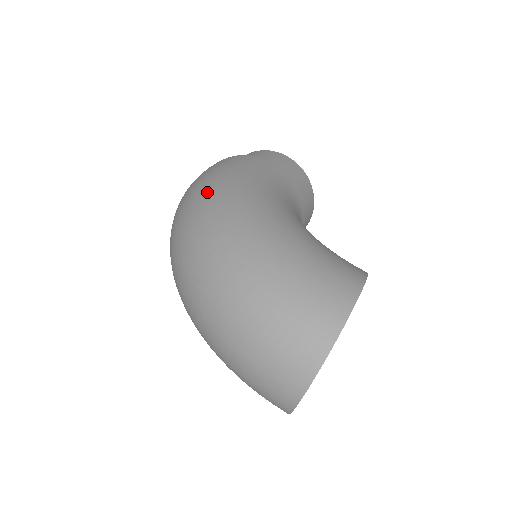
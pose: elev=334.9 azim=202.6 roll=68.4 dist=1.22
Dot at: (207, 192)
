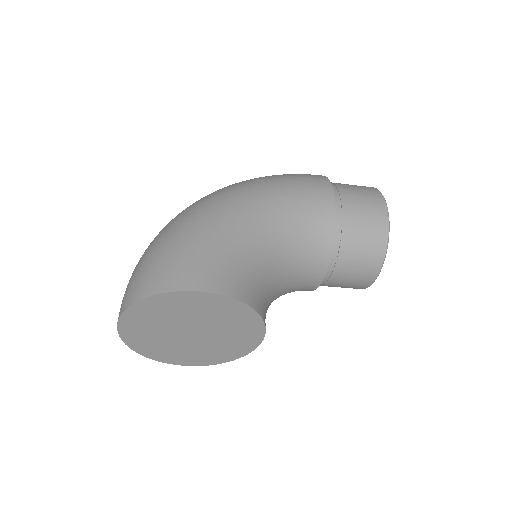
Dot at: (241, 182)
